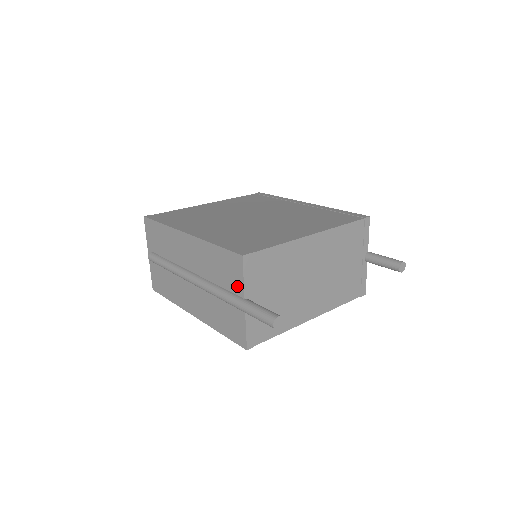
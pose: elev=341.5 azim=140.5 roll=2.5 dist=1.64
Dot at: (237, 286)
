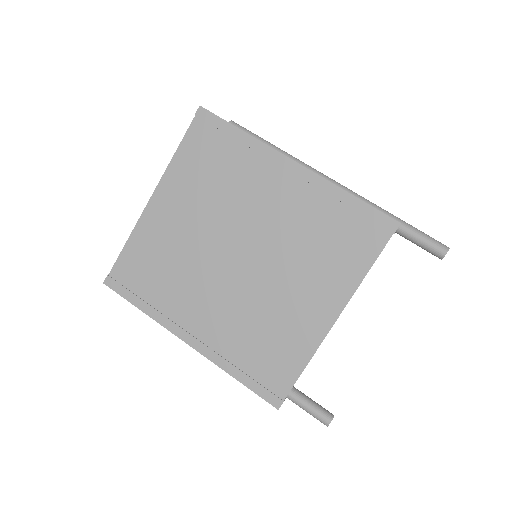
Dot at: occluded
